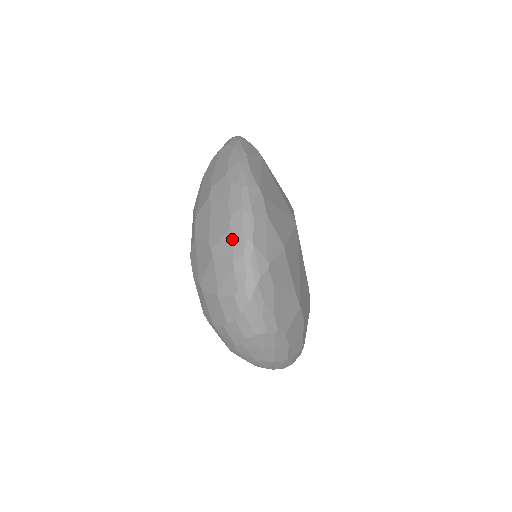
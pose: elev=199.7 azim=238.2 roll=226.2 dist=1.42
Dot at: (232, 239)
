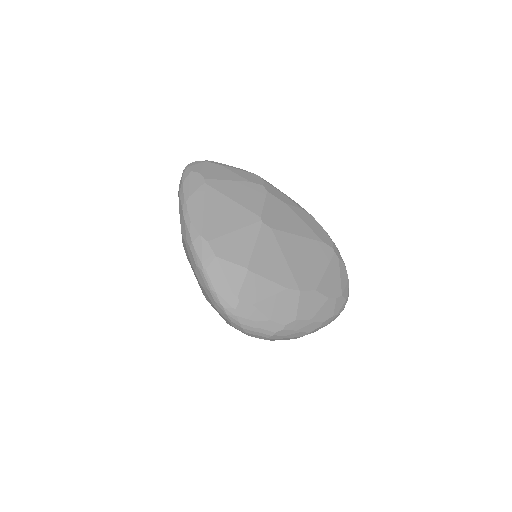
Dot at: (204, 291)
